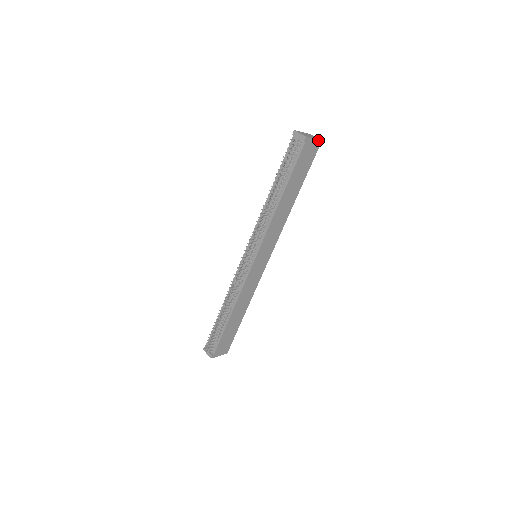
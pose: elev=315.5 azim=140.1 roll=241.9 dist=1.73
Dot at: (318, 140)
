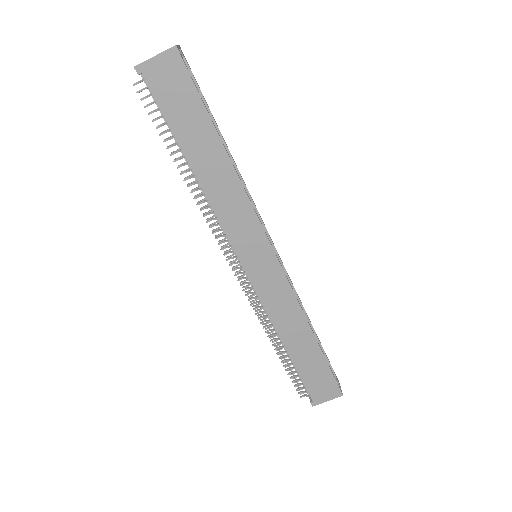
Dot at: (167, 51)
